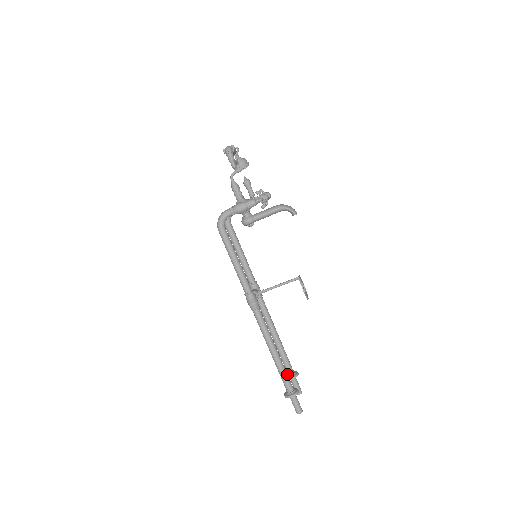
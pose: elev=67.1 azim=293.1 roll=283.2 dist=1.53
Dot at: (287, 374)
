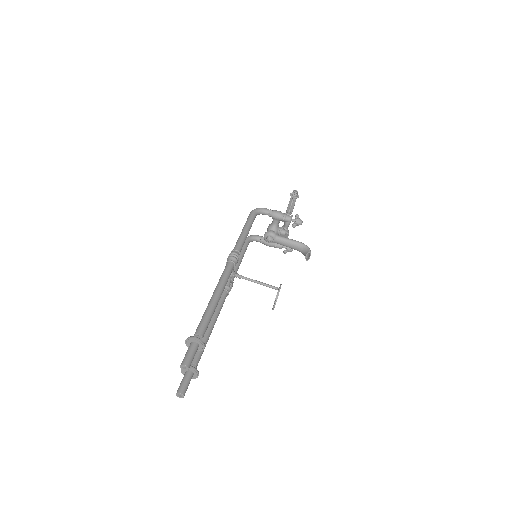
Dot at: occluded
